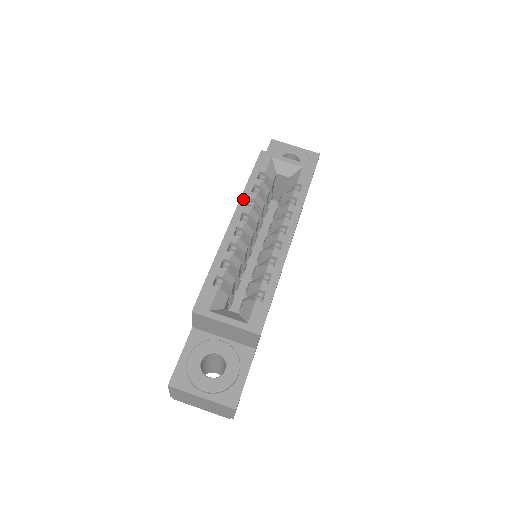
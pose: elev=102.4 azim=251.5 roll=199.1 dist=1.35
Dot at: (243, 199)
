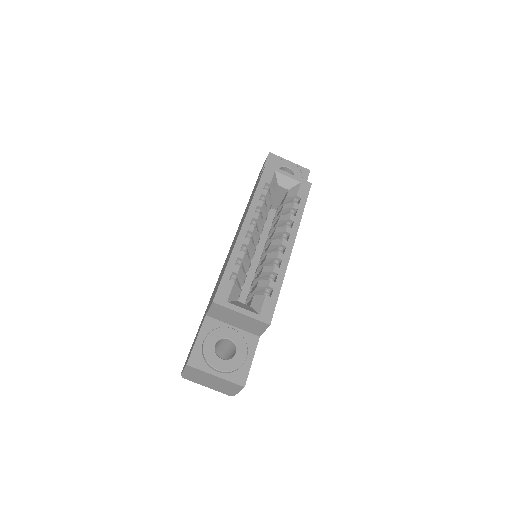
Dot at: (252, 206)
